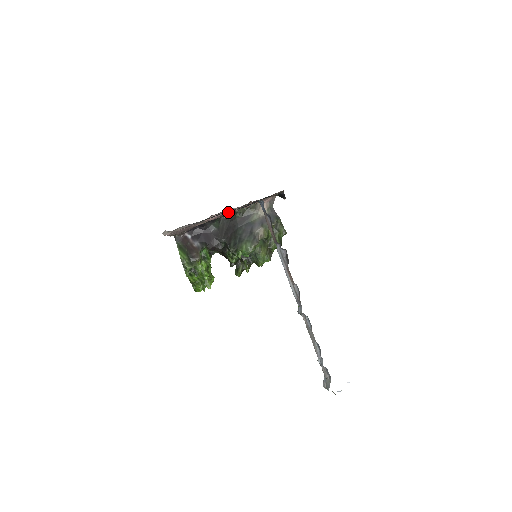
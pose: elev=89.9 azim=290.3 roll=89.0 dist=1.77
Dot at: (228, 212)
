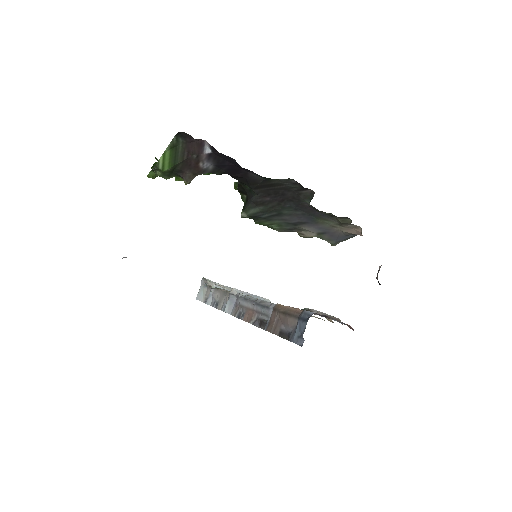
Dot at: occluded
